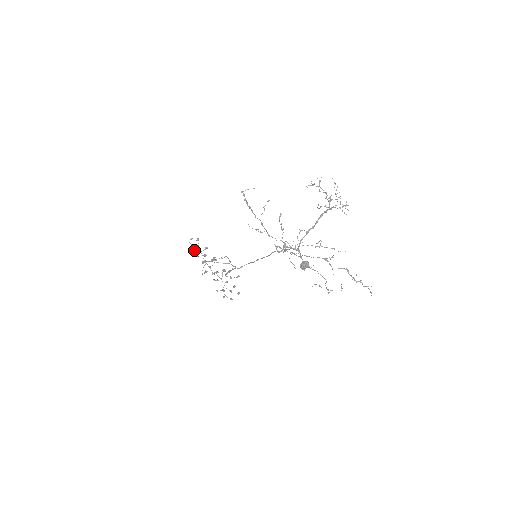
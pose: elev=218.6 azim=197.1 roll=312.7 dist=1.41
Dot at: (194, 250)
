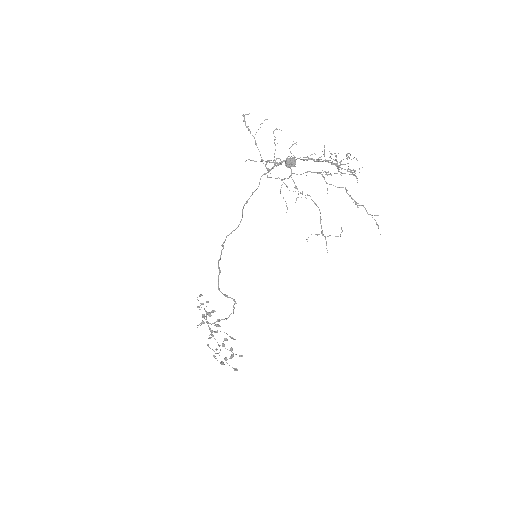
Dot at: occluded
